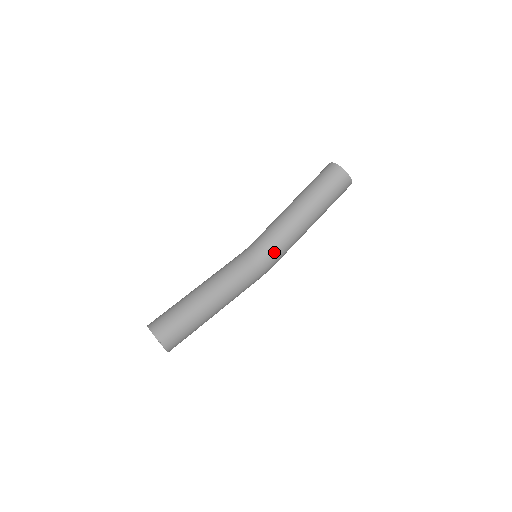
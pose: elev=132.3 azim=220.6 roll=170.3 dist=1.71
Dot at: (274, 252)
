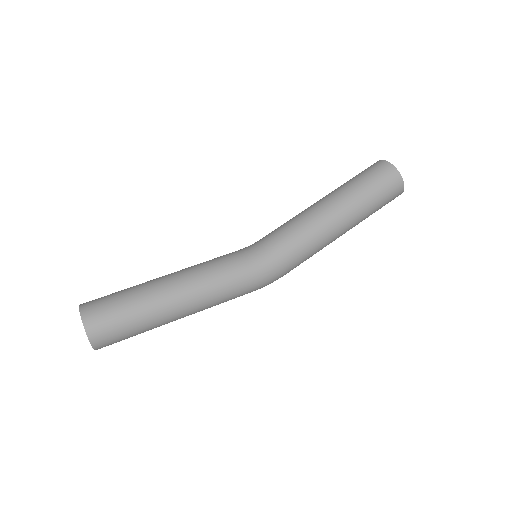
Dot at: (278, 246)
